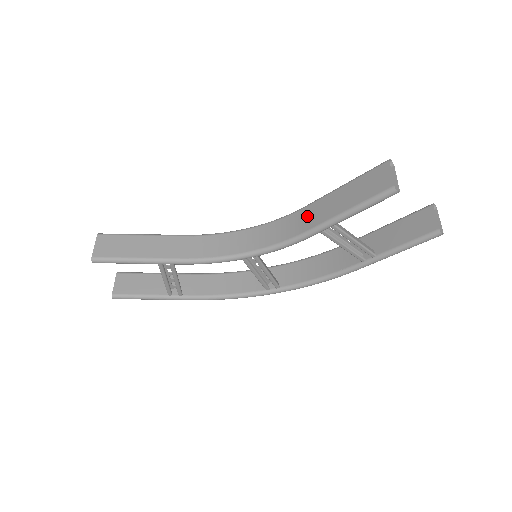
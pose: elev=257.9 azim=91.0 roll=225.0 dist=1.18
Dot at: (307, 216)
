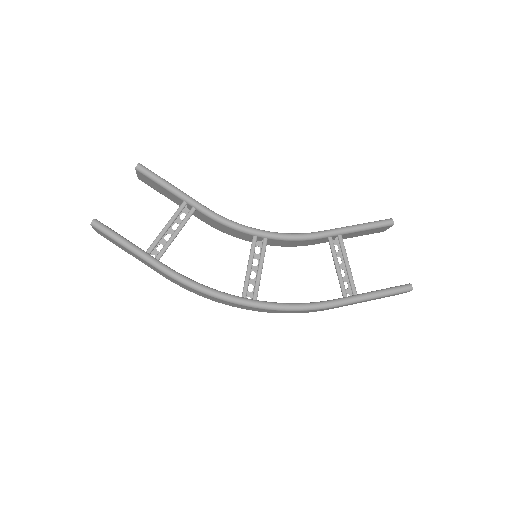
Dot at: occluded
